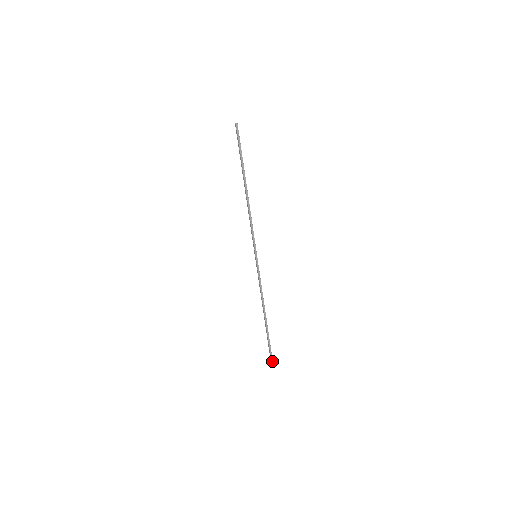
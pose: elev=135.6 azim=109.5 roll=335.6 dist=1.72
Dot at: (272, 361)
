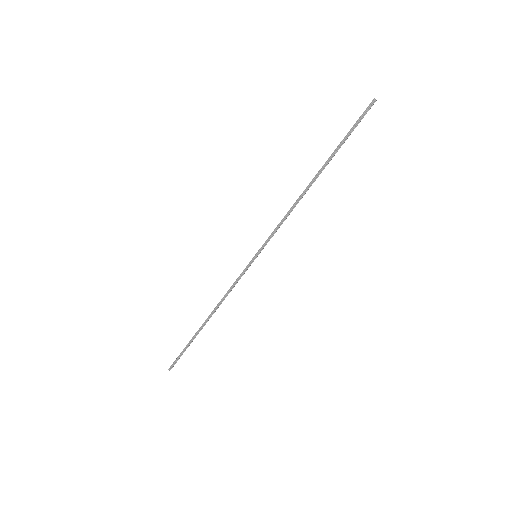
Dot at: (172, 367)
